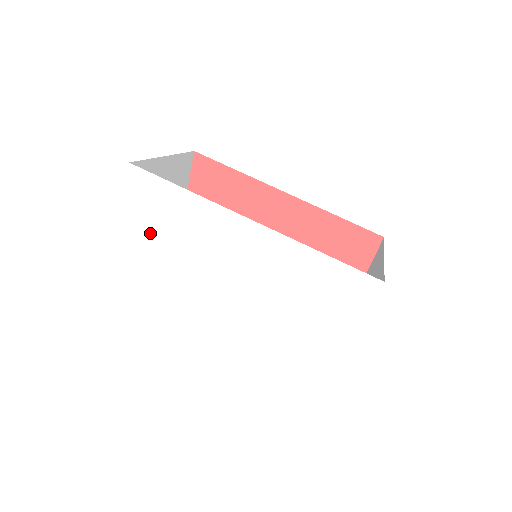
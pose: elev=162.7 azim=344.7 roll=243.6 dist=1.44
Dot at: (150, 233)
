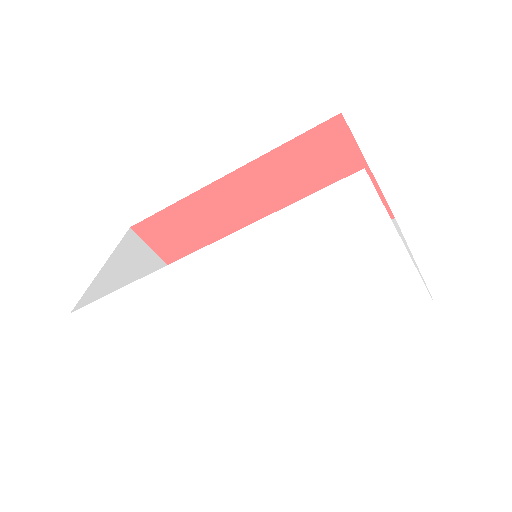
Dot at: (150, 343)
